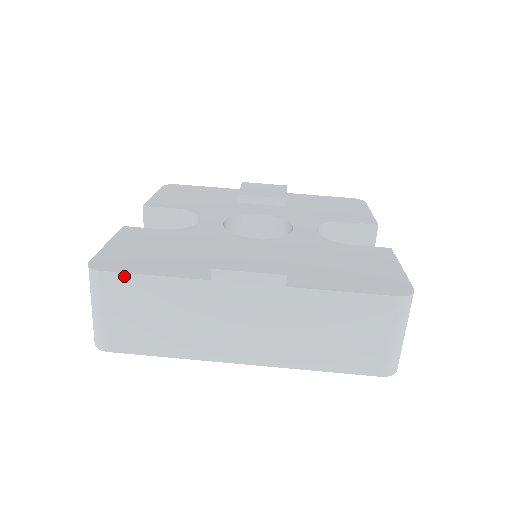
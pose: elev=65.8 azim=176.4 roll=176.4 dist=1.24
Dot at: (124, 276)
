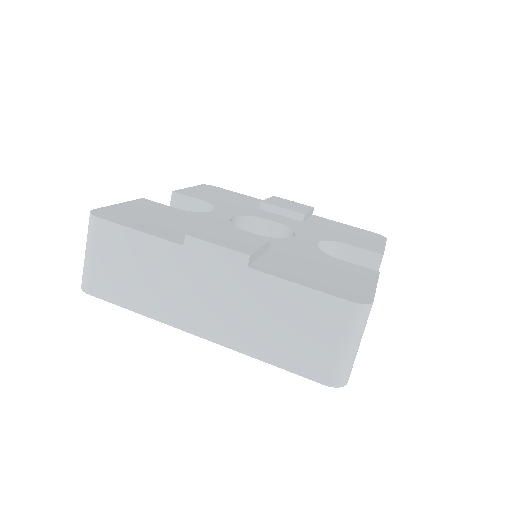
Dot at: (114, 225)
